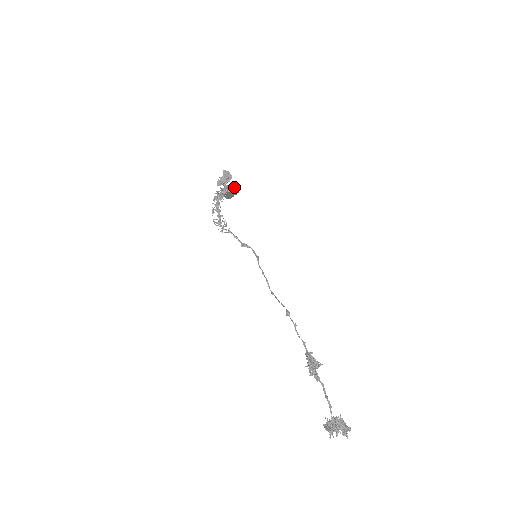
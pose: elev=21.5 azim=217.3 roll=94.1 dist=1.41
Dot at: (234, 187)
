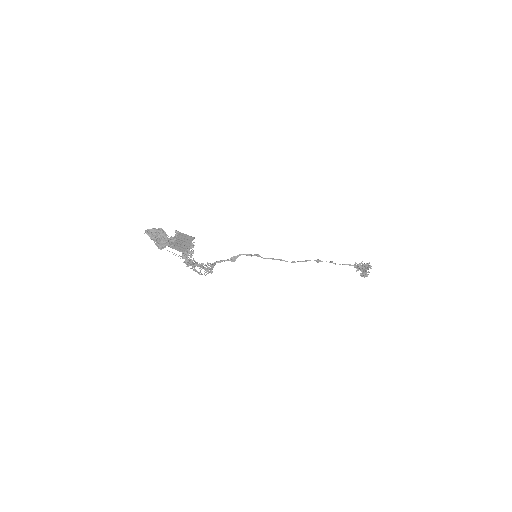
Dot at: (189, 237)
